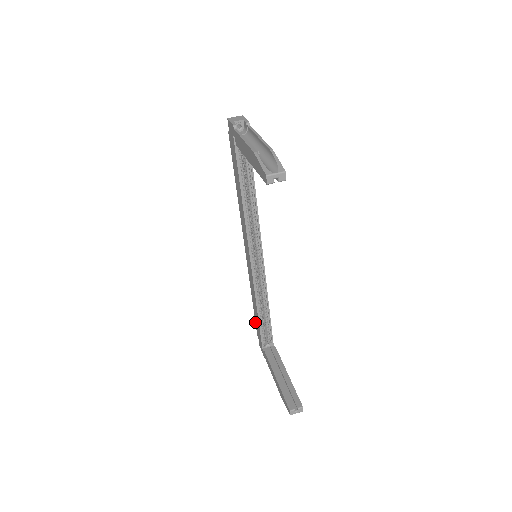
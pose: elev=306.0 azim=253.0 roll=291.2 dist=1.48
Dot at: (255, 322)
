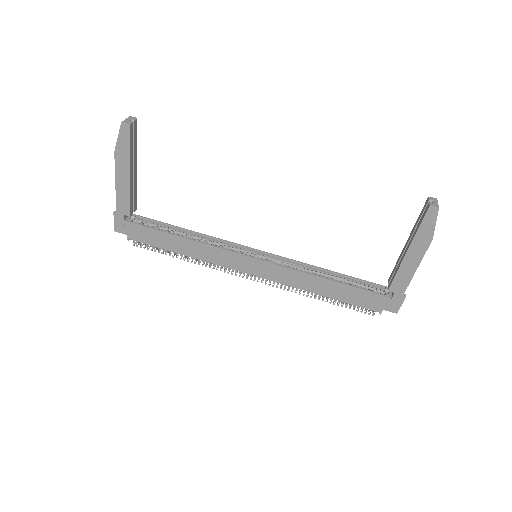
Dot at: occluded
